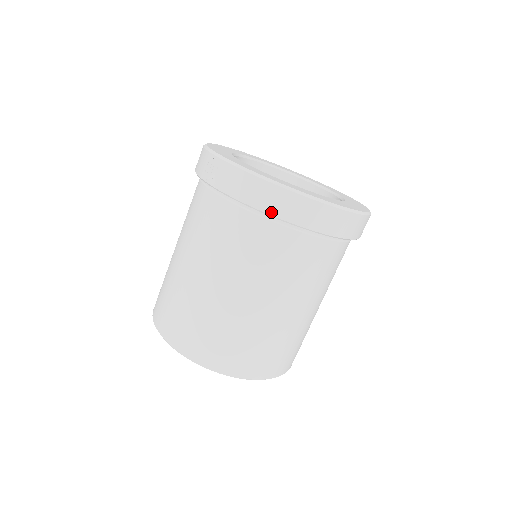
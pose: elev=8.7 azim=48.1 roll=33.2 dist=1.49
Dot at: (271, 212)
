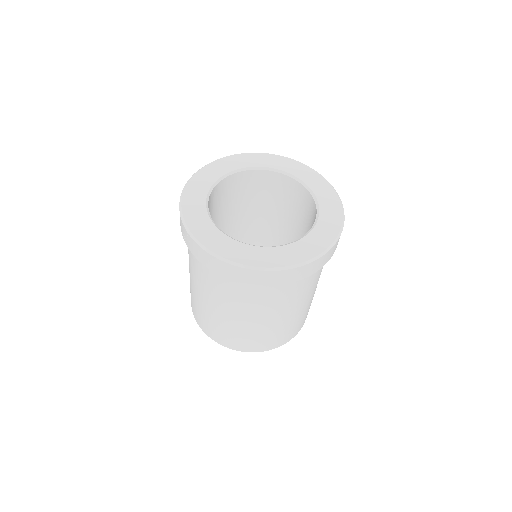
Dot at: (236, 280)
